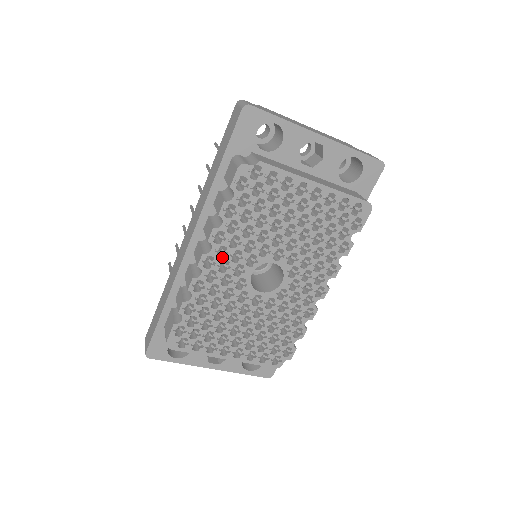
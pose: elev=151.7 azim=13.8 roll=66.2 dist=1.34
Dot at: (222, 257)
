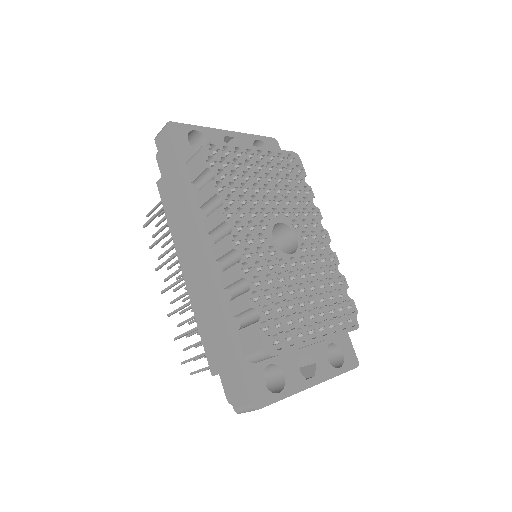
Dot at: (243, 234)
